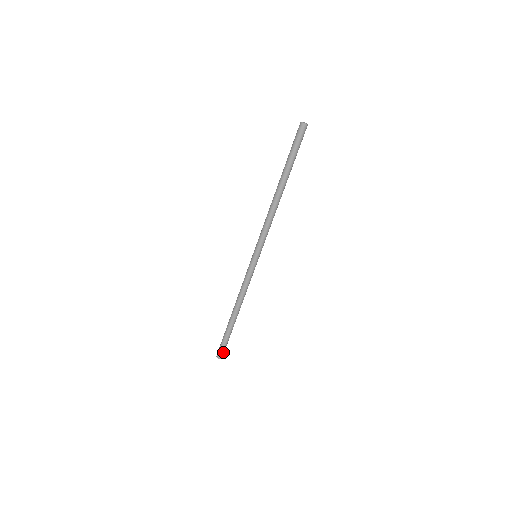
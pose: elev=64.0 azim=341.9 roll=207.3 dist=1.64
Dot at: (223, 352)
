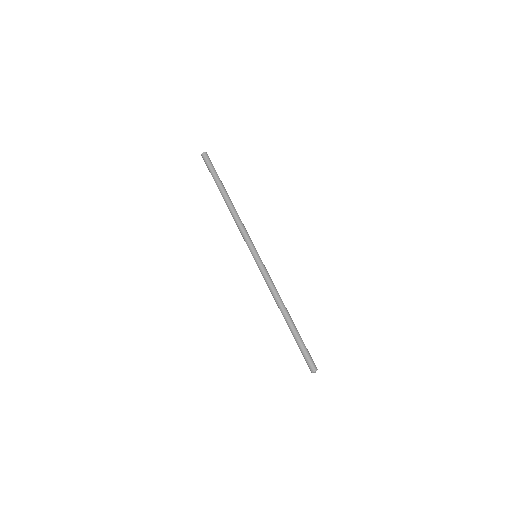
Dot at: (311, 362)
